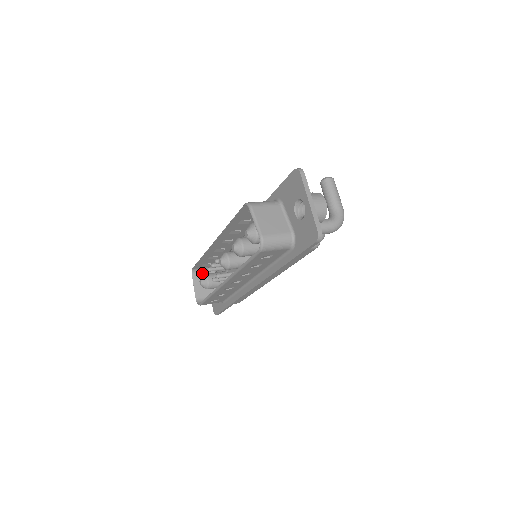
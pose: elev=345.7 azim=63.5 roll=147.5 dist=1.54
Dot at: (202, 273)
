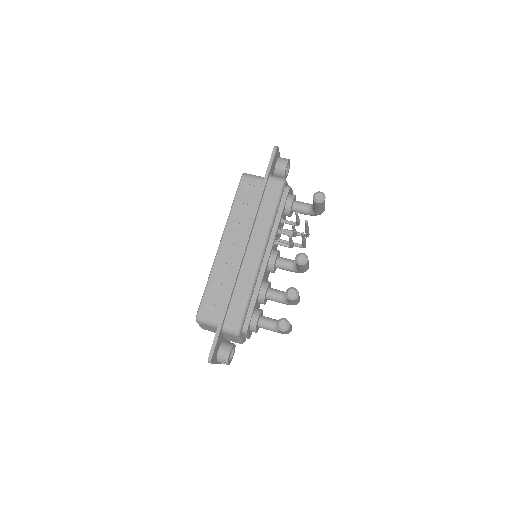
Dot at: (253, 176)
